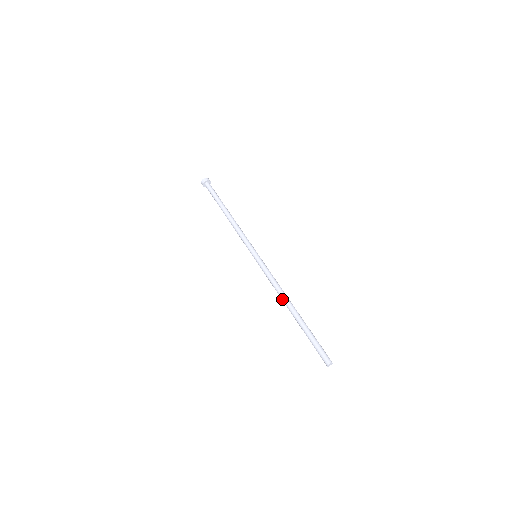
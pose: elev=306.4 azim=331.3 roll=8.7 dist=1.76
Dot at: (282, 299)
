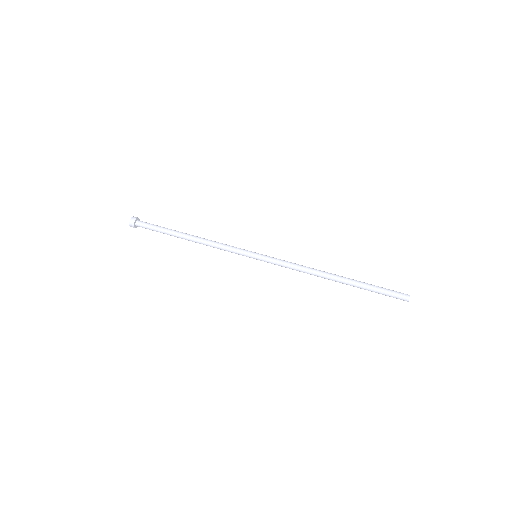
Dot at: (318, 275)
